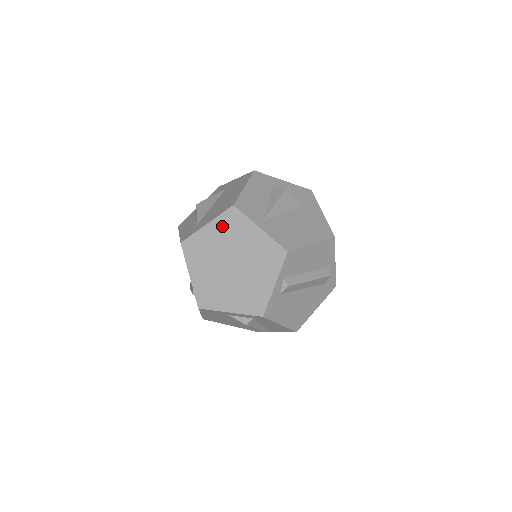
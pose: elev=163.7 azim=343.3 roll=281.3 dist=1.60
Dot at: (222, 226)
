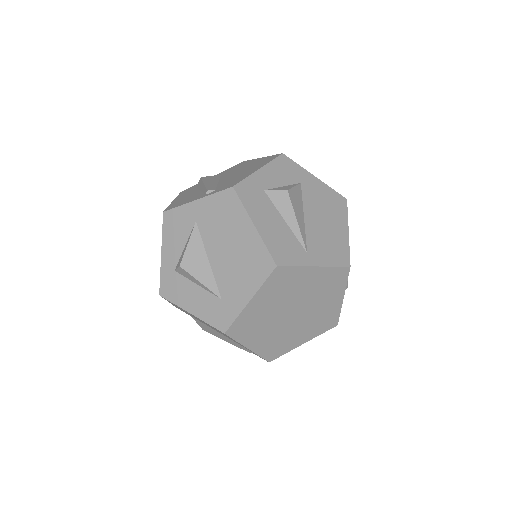
Dot at: (270, 291)
